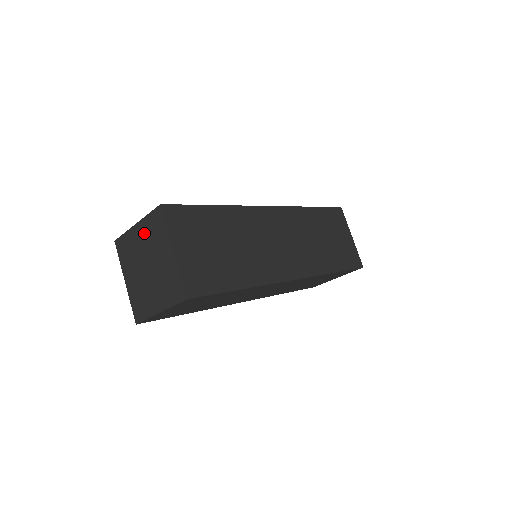
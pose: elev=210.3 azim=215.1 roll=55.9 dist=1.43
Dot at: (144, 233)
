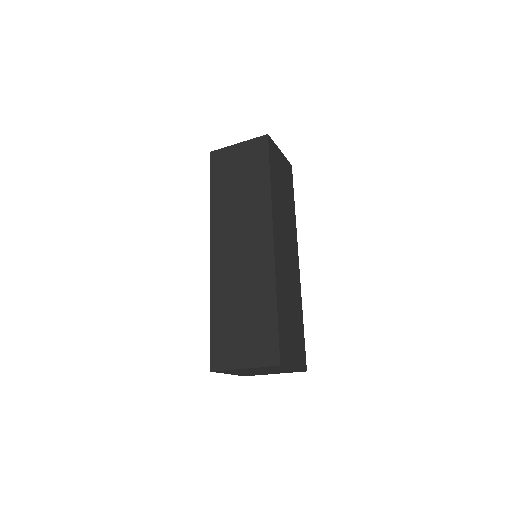
Dot at: (257, 369)
